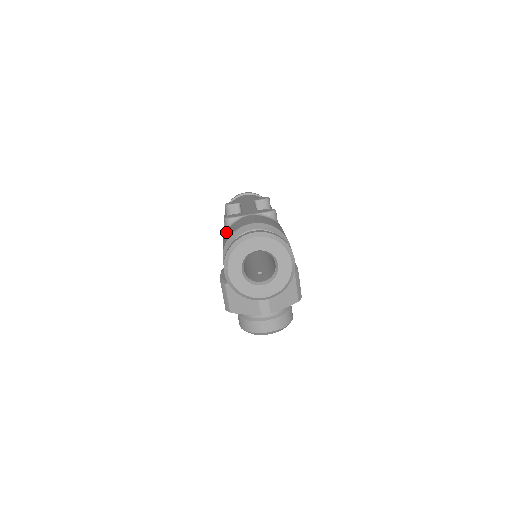
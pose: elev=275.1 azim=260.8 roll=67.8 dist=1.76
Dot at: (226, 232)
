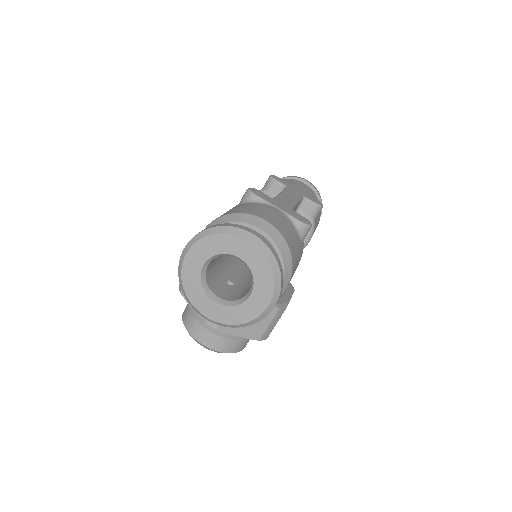
Dot at: occluded
